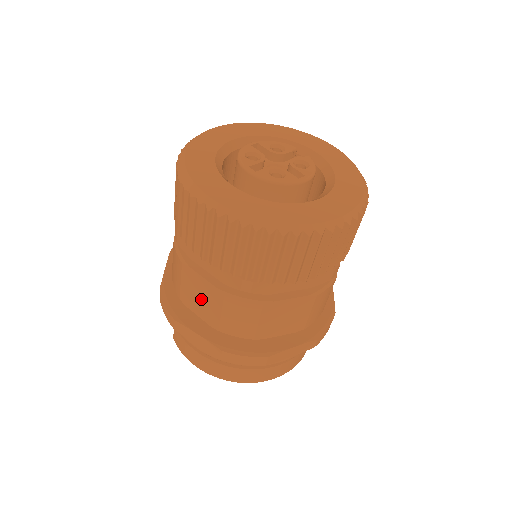
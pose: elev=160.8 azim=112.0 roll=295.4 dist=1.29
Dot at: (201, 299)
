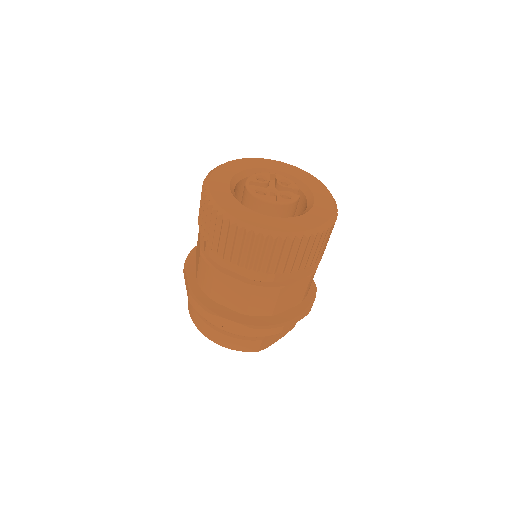
Dot at: occluded
